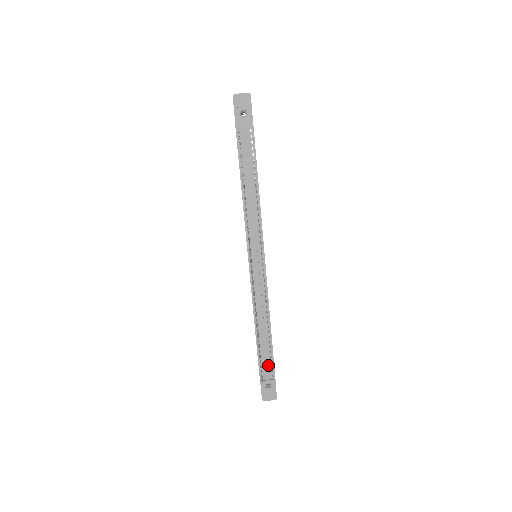
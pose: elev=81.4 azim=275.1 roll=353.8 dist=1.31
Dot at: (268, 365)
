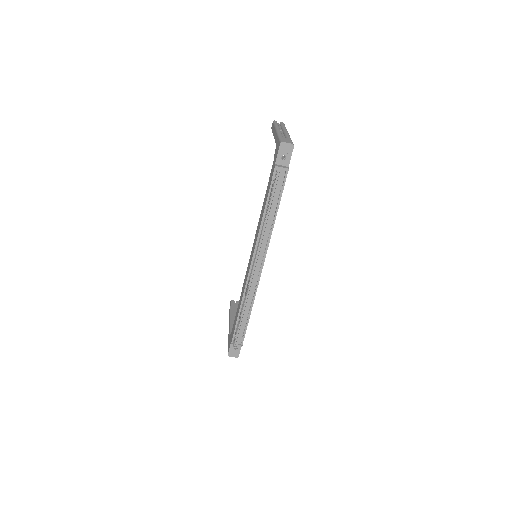
Dot at: (241, 335)
